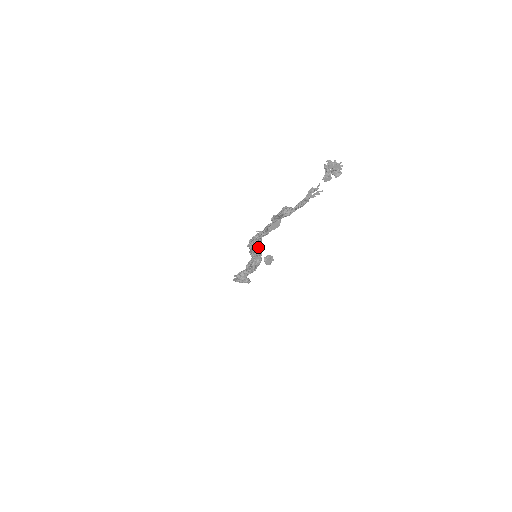
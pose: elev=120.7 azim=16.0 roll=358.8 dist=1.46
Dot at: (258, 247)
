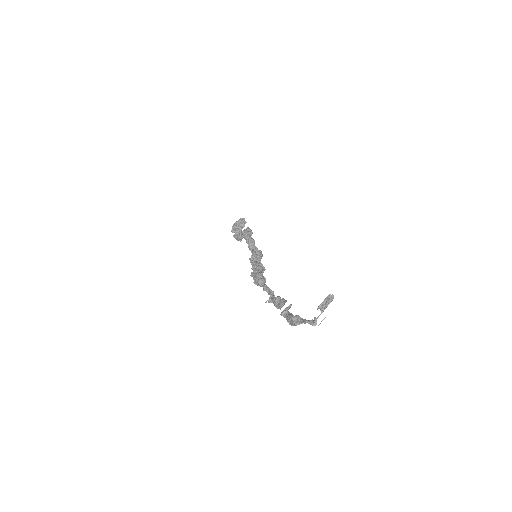
Dot at: occluded
